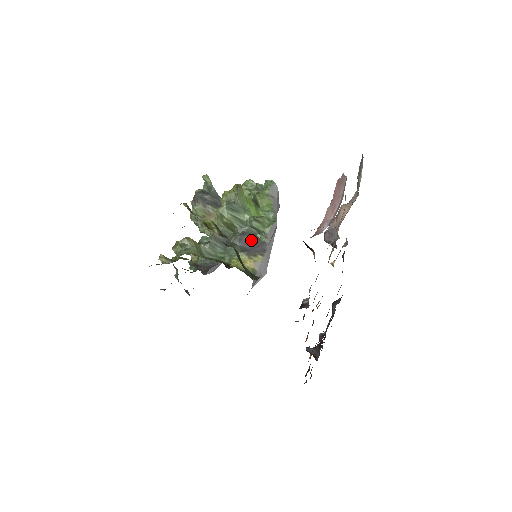
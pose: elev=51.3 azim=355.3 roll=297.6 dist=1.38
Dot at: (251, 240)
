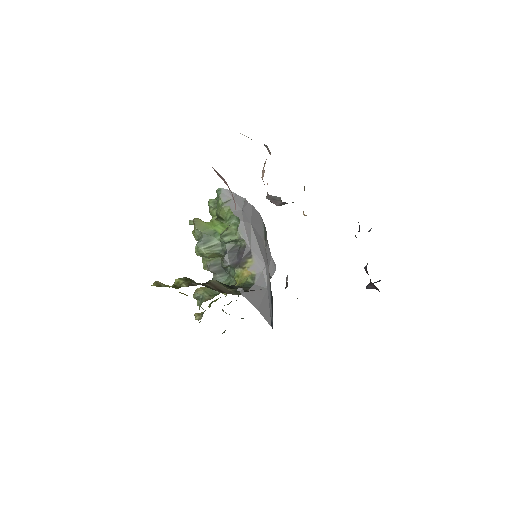
Dot at: (235, 253)
